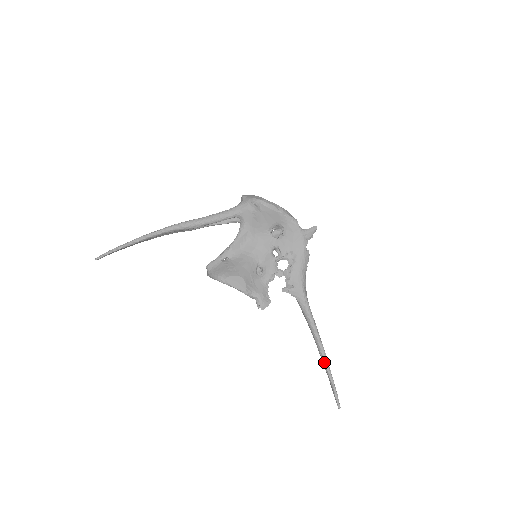
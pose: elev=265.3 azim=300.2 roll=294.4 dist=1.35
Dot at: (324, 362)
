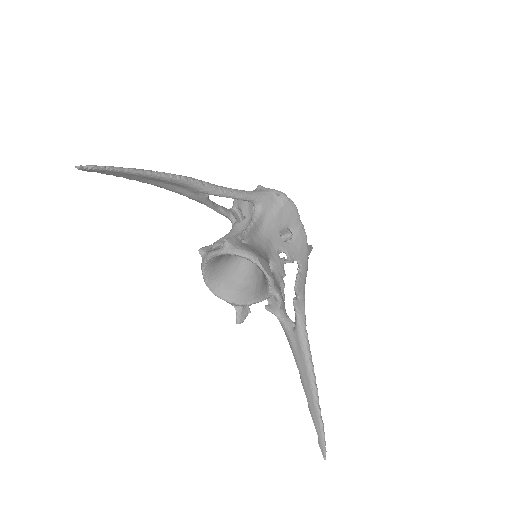
Dot at: (316, 395)
